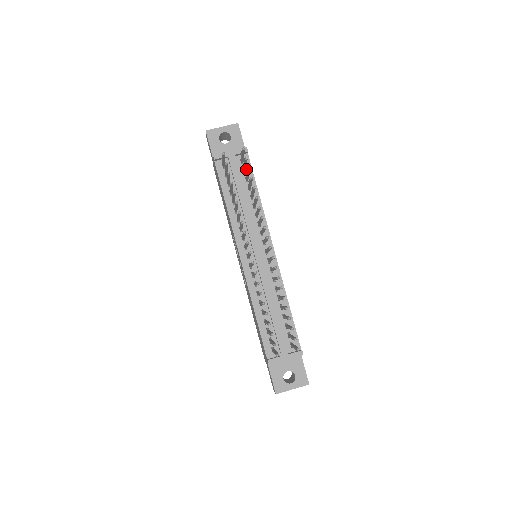
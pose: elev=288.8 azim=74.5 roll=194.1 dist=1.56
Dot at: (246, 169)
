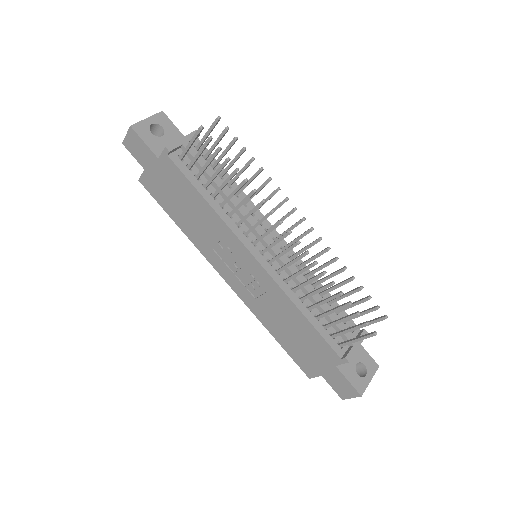
Dot at: (206, 156)
